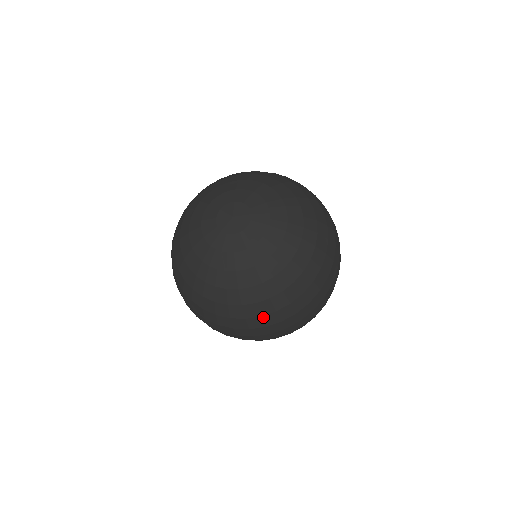
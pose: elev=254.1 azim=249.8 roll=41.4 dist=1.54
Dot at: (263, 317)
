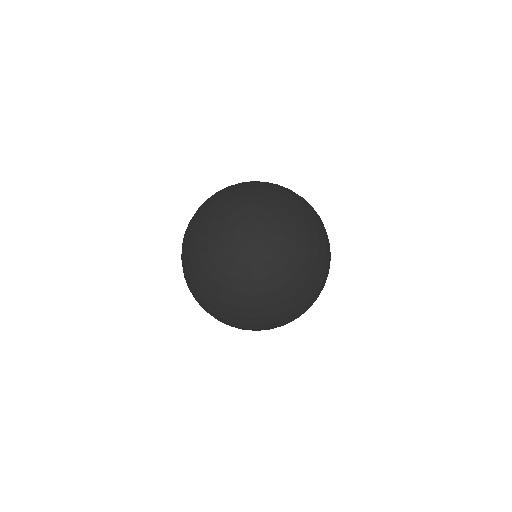
Dot at: (314, 287)
